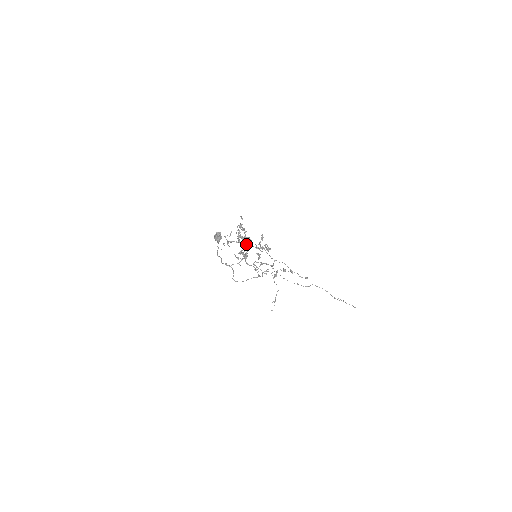
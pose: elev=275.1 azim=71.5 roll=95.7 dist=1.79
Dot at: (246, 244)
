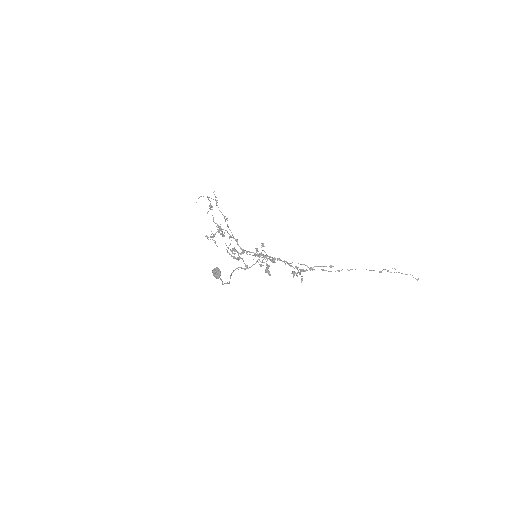
Dot at: (216, 204)
